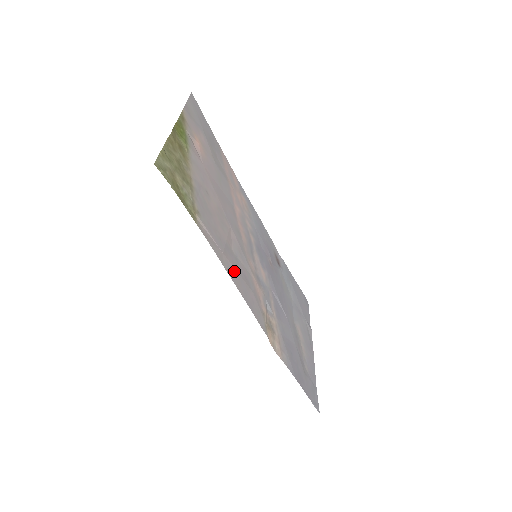
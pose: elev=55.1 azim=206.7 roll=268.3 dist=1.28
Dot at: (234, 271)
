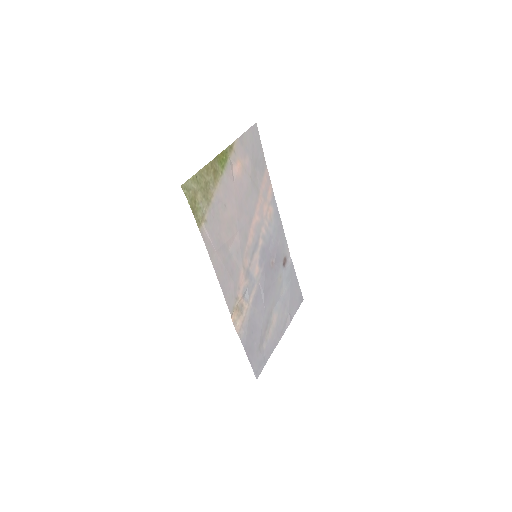
Dot at: (221, 265)
